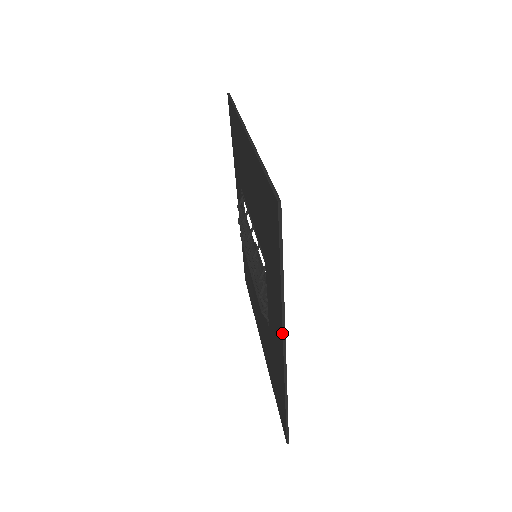
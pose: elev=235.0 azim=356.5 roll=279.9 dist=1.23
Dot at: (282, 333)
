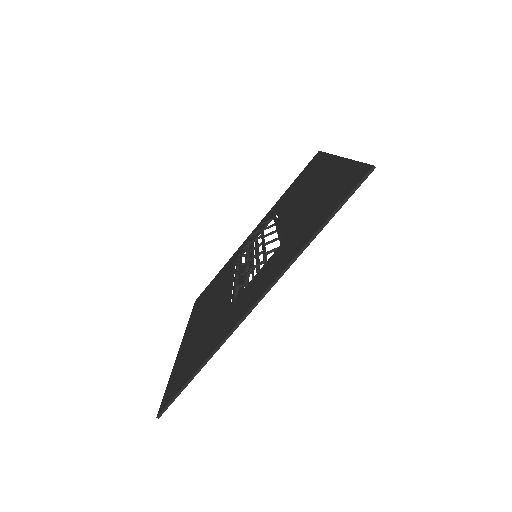
Dot at: (270, 285)
